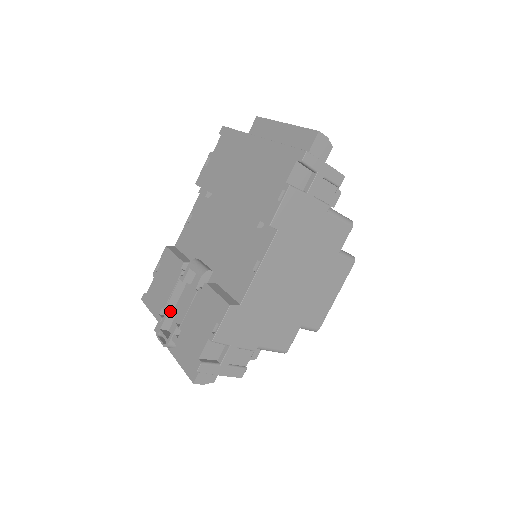
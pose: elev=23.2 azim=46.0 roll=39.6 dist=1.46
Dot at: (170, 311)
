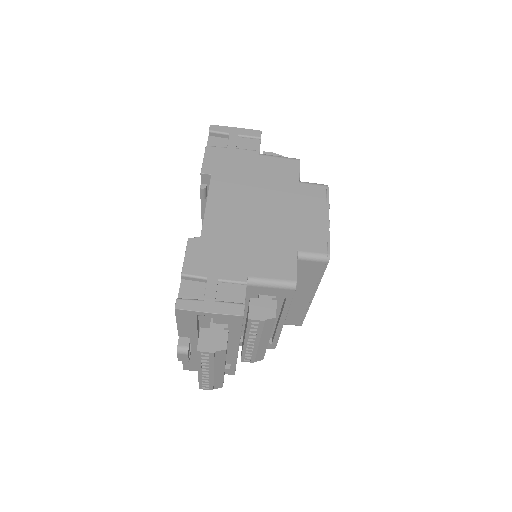
Dot at: occluded
